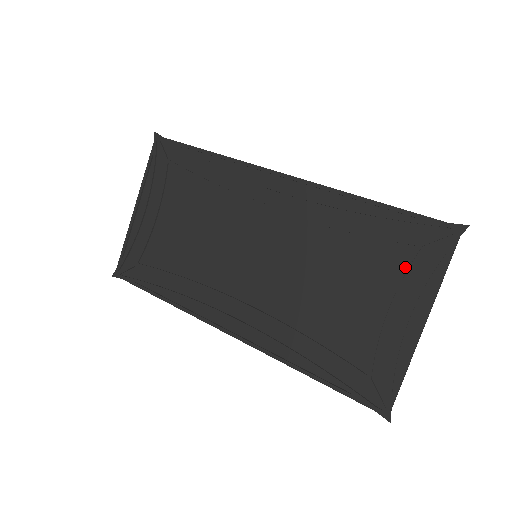
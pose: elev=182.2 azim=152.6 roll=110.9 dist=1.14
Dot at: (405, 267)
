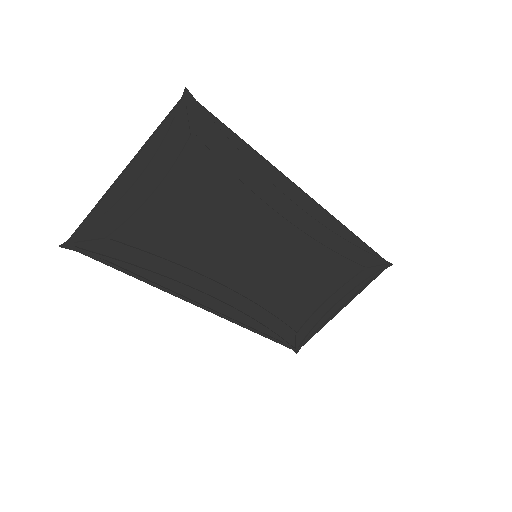
Dot at: (351, 280)
